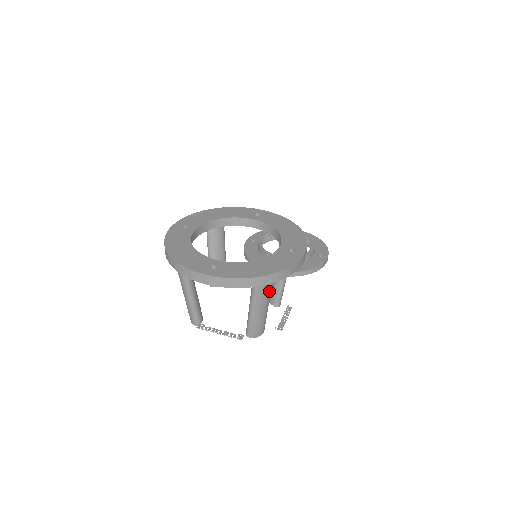
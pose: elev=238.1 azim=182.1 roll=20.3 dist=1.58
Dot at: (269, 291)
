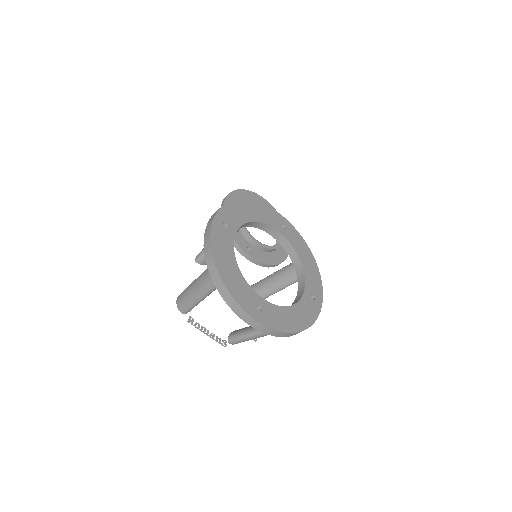
Dot at: occluded
